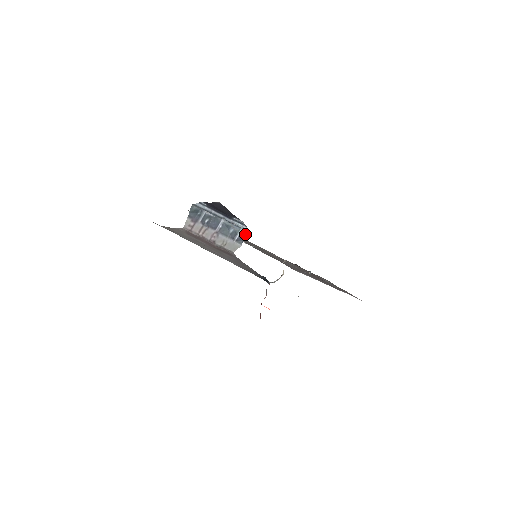
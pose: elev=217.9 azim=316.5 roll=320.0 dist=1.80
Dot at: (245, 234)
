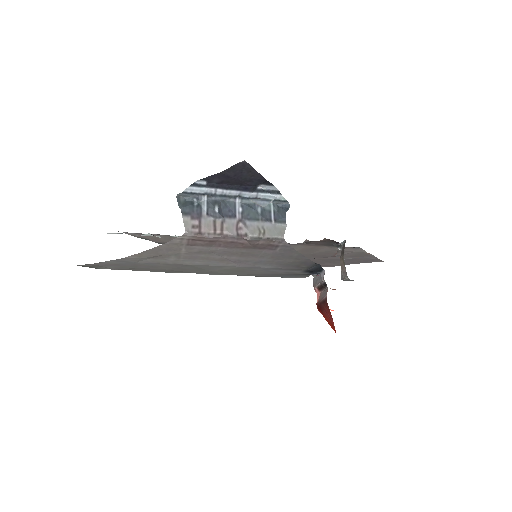
Dot at: (279, 208)
